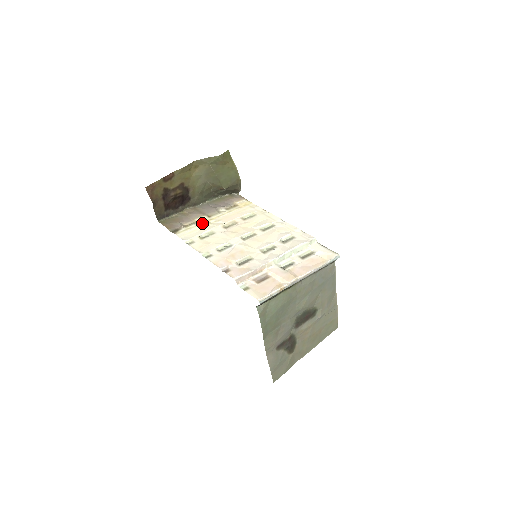
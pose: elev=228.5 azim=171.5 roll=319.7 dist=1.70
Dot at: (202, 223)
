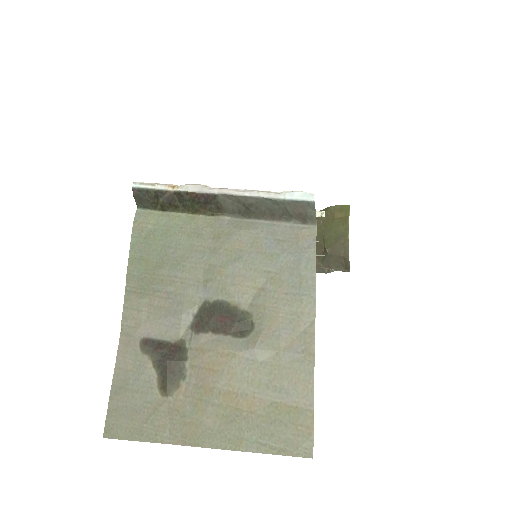
Dot at: occluded
